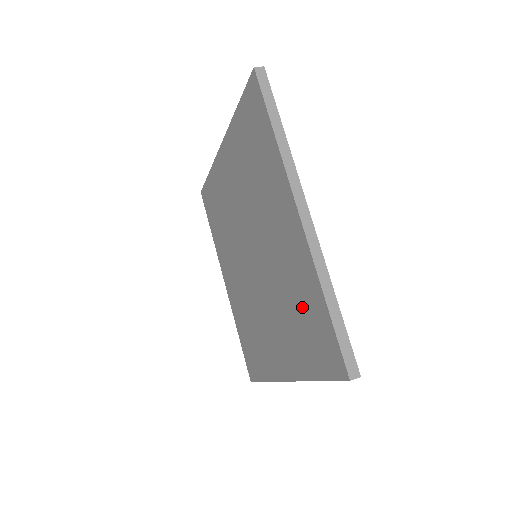
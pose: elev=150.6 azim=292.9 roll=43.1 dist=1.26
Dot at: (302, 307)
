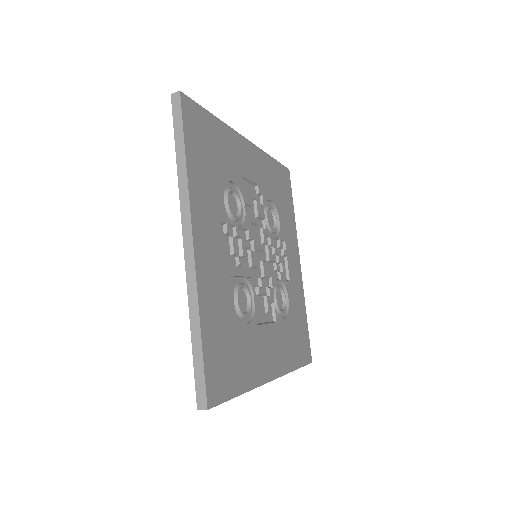
Dot at: occluded
